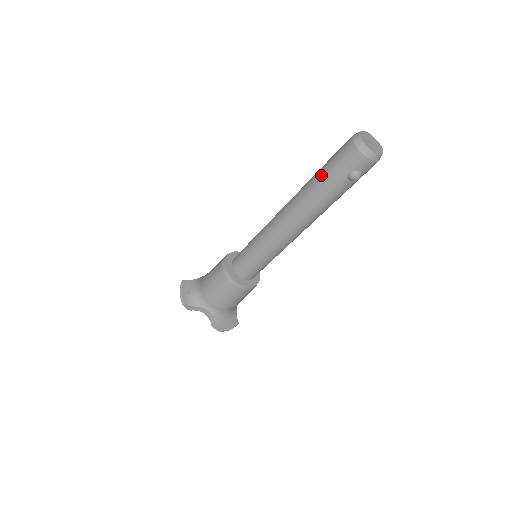
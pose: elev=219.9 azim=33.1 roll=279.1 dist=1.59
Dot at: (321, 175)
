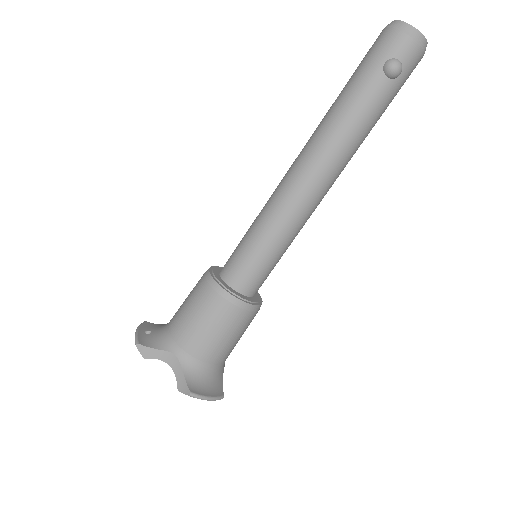
Dot at: (346, 86)
